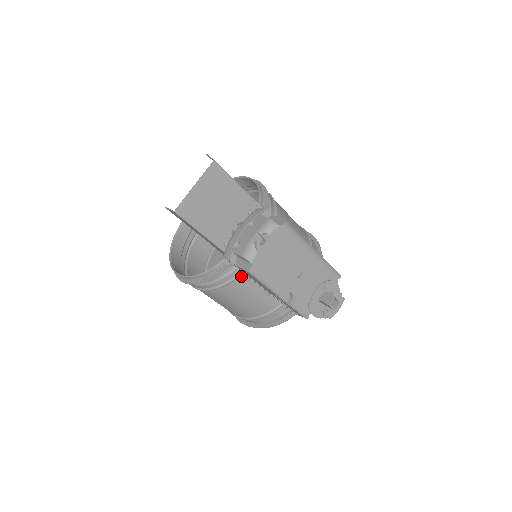
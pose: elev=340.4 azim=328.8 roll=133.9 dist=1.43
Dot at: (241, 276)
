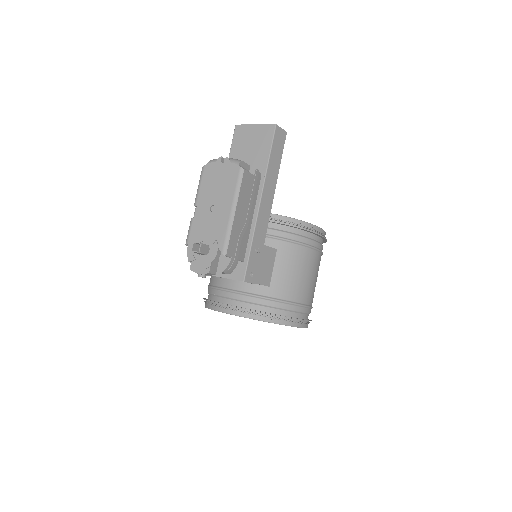
Dot at: occluded
